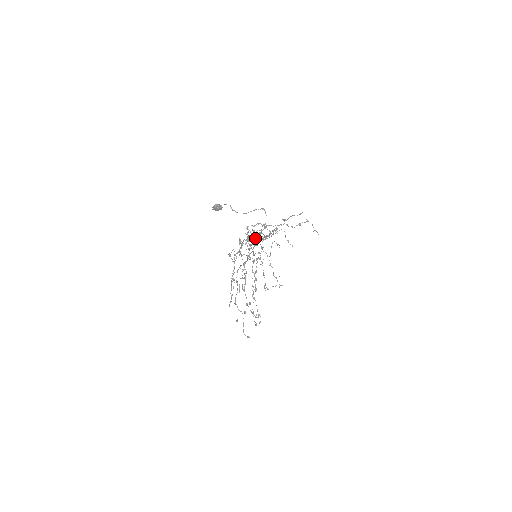
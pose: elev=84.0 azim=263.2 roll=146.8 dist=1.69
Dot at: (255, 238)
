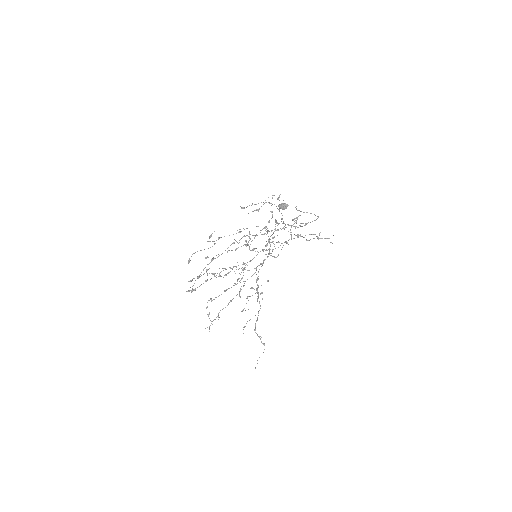
Dot at: occluded
